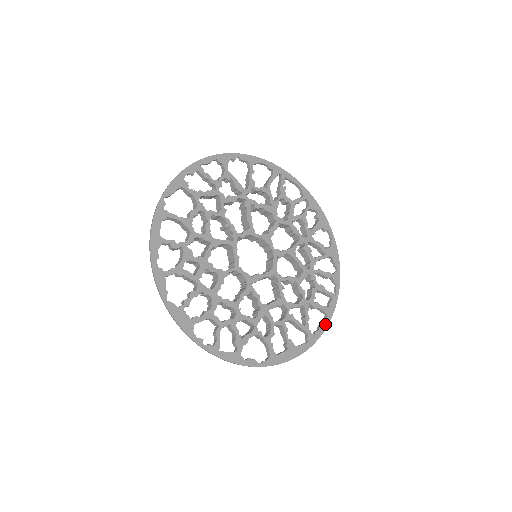
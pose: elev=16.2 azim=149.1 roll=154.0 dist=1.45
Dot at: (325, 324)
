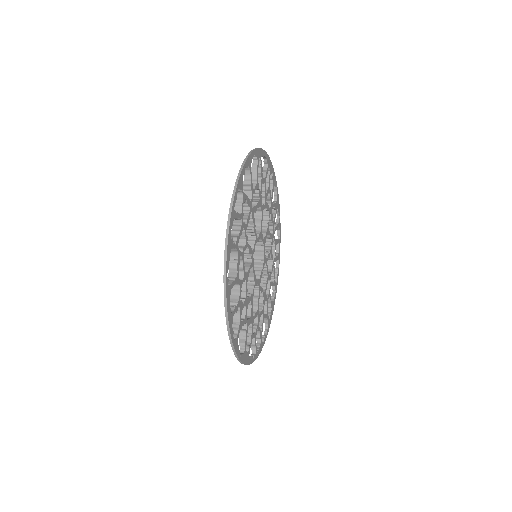
Dot at: (278, 268)
